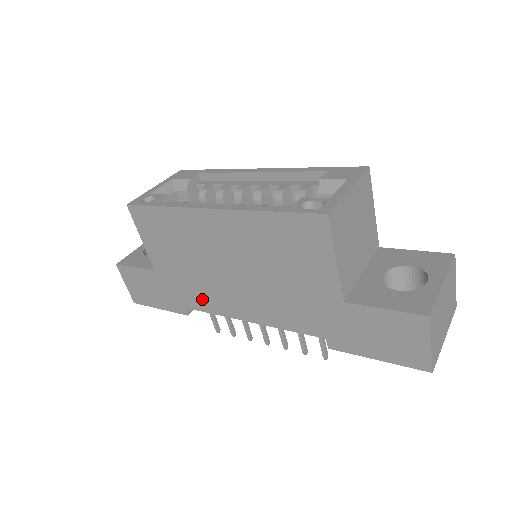
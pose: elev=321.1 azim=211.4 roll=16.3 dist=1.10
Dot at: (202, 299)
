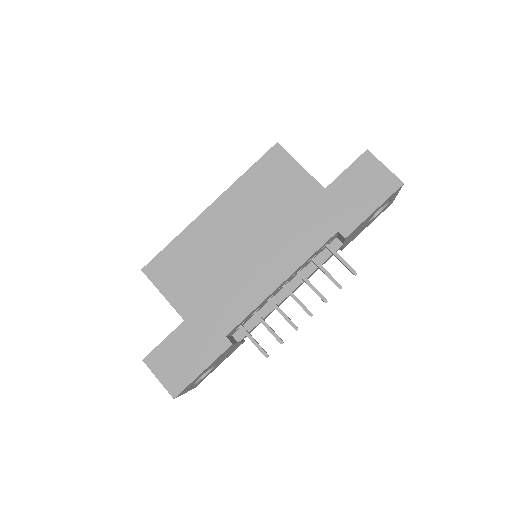
Dot at: (237, 304)
